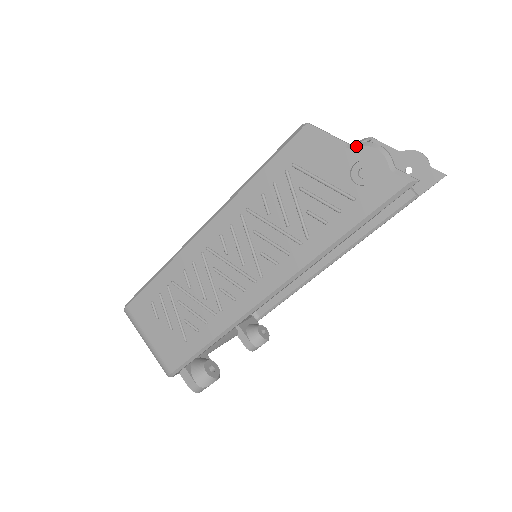
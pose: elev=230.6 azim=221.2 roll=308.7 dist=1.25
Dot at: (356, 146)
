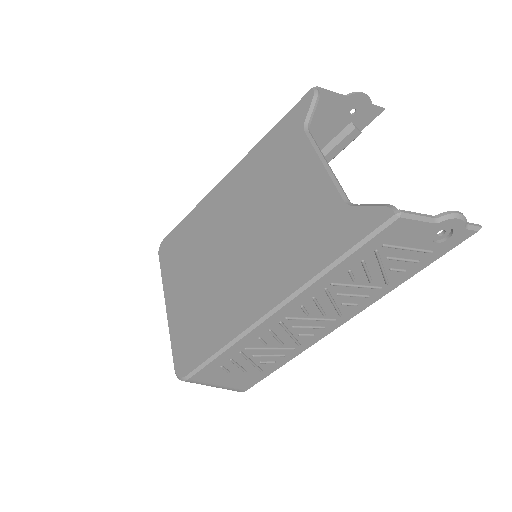
Dot at: (443, 220)
